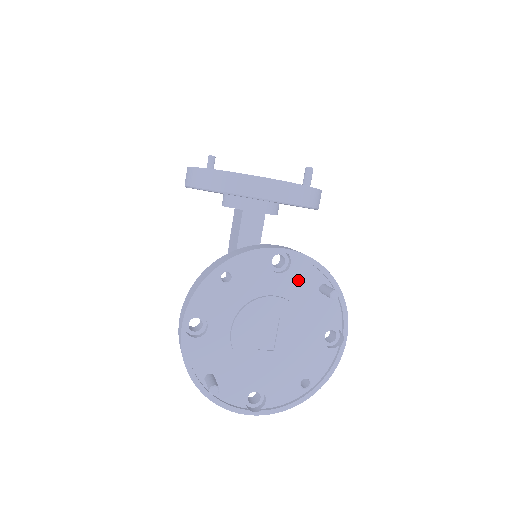
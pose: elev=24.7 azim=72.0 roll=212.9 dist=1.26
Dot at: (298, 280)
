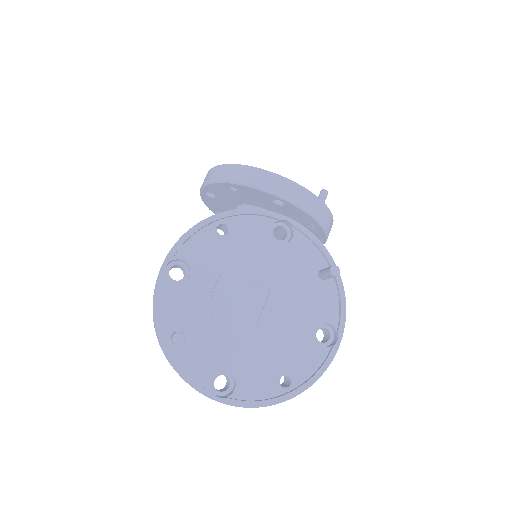
Dot at: (297, 256)
